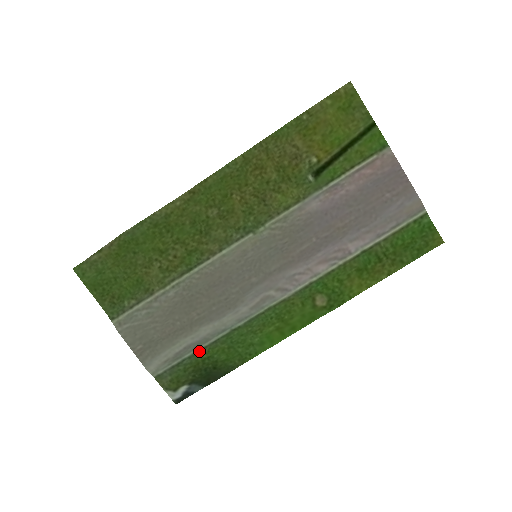
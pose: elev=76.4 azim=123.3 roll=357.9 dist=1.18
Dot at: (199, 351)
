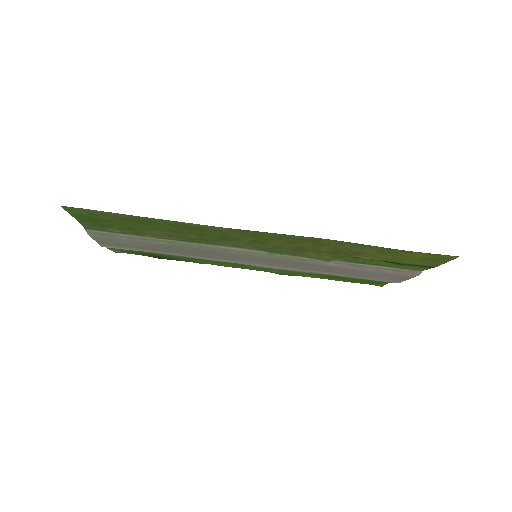
Dot at: (158, 253)
